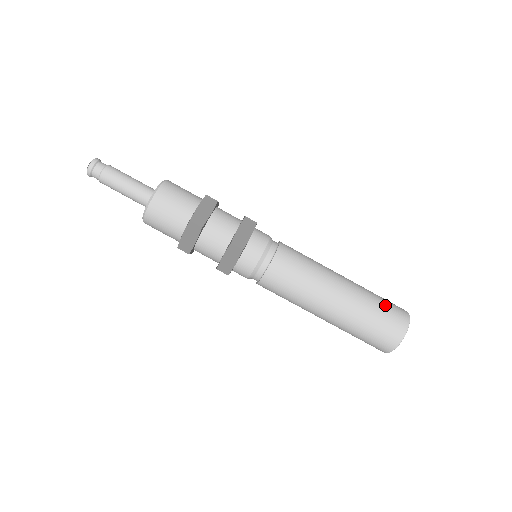
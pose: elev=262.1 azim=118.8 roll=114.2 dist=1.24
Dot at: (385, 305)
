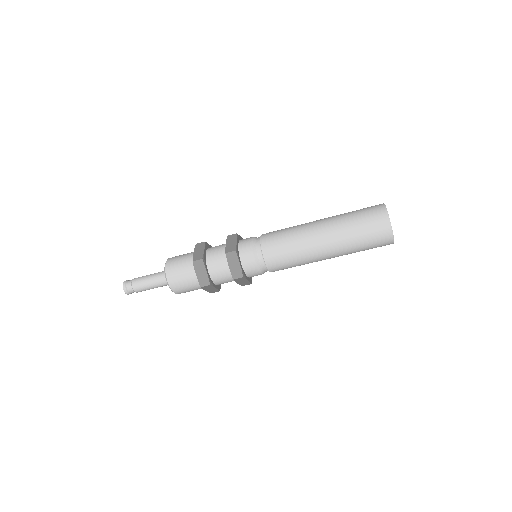
Dot at: (363, 225)
